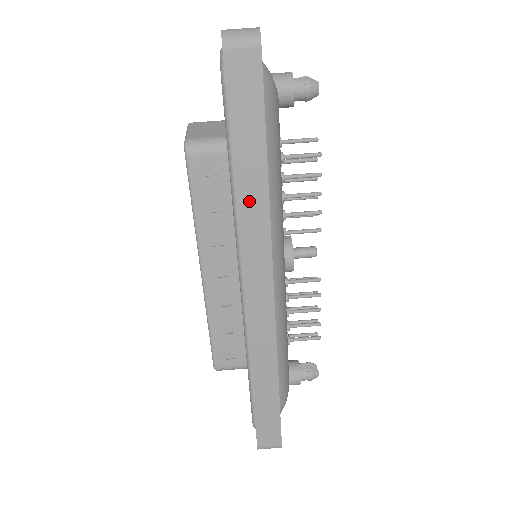
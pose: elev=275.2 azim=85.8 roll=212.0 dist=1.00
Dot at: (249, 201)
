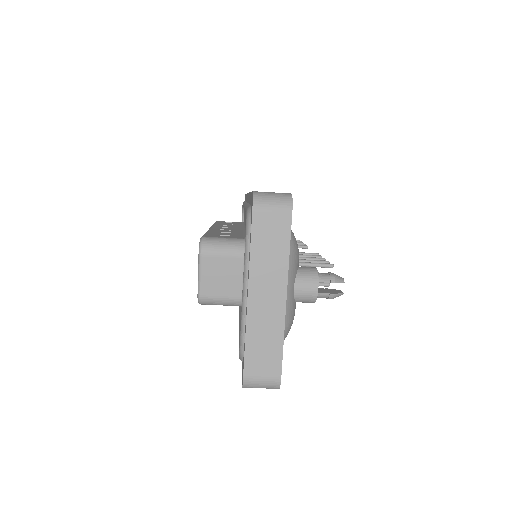
Dot at: occluded
